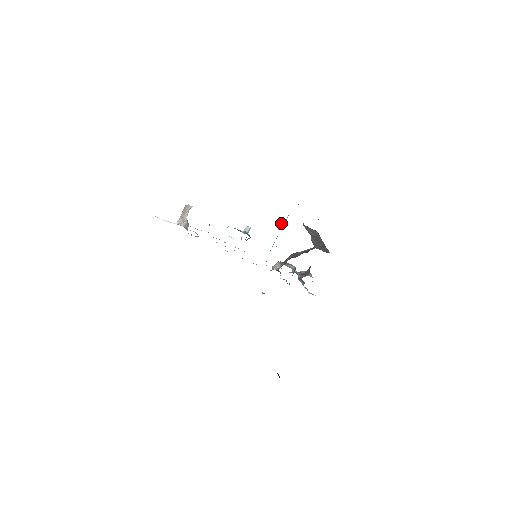
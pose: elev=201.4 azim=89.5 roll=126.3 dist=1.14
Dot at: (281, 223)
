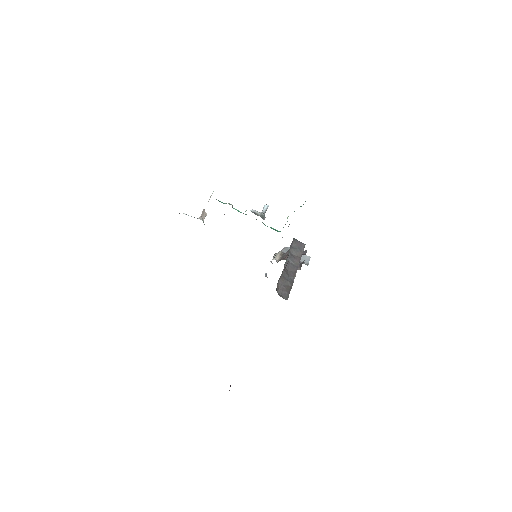
Dot at: occluded
